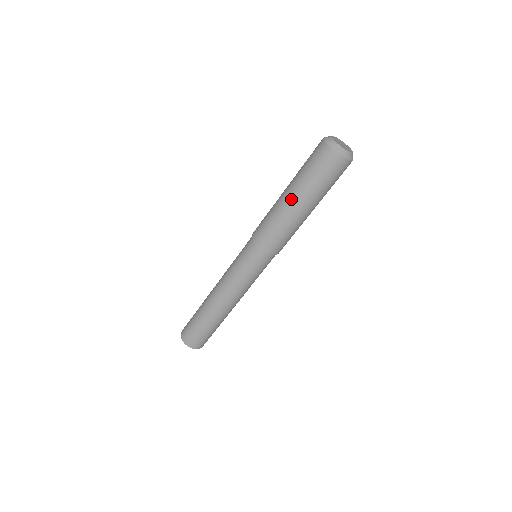
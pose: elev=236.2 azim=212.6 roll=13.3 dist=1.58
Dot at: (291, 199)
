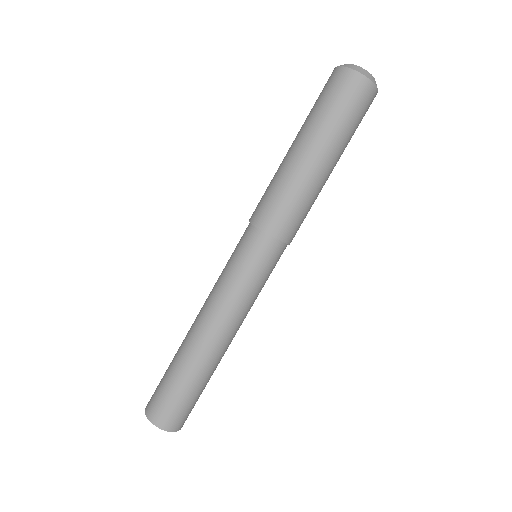
Dot at: (307, 152)
